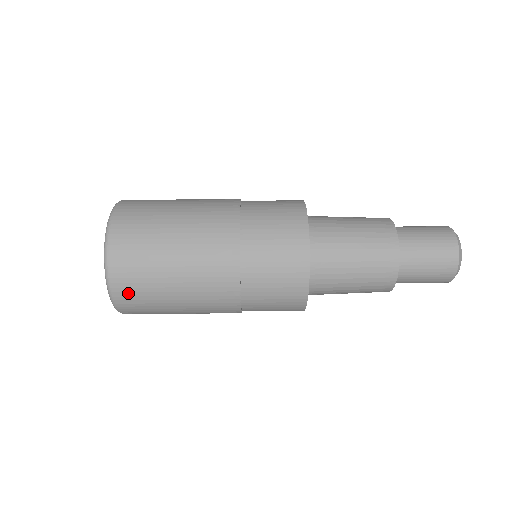
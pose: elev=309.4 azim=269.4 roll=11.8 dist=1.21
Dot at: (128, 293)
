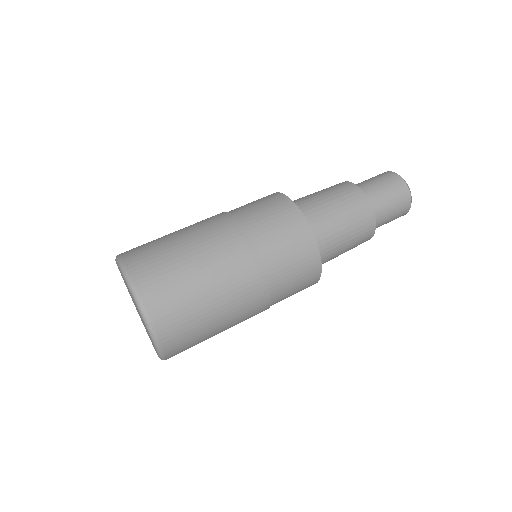
Dot at: (160, 301)
